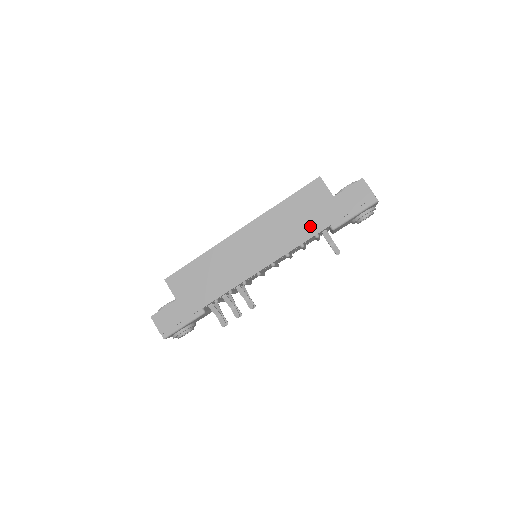
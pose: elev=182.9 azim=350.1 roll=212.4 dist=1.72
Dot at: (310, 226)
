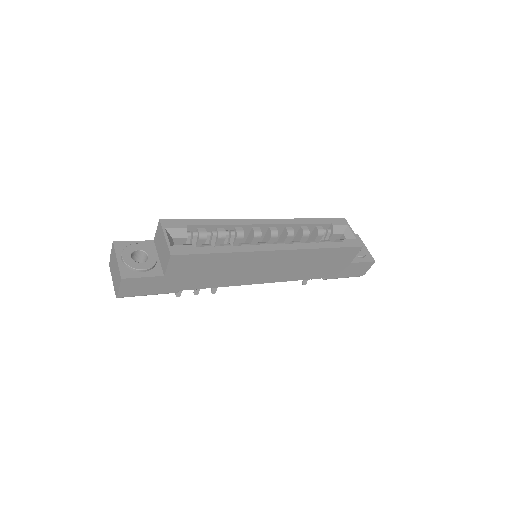
Dot at: (317, 273)
